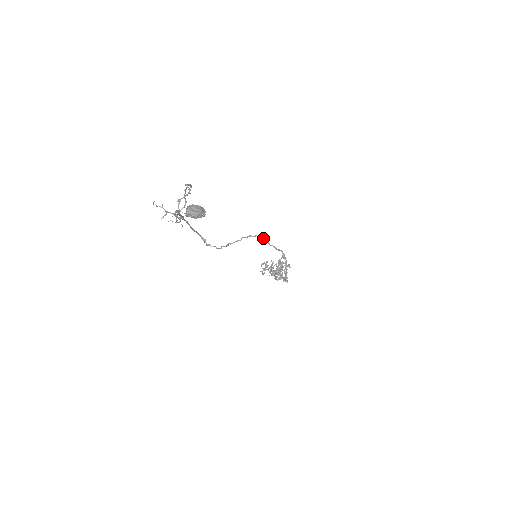
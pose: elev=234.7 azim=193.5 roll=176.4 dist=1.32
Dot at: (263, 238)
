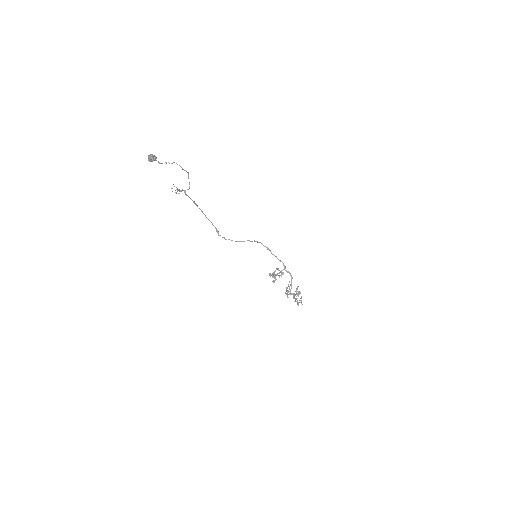
Dot at: (267, 247)
